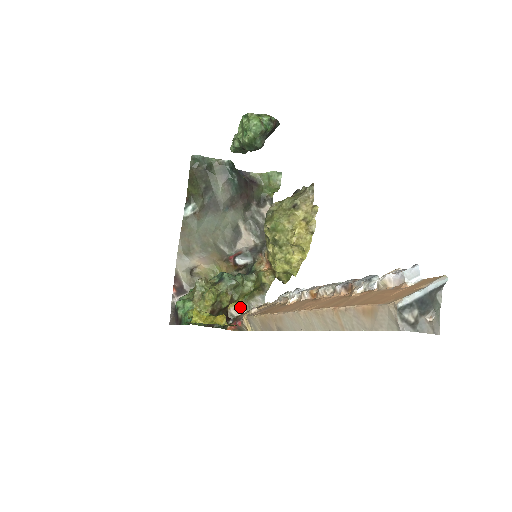
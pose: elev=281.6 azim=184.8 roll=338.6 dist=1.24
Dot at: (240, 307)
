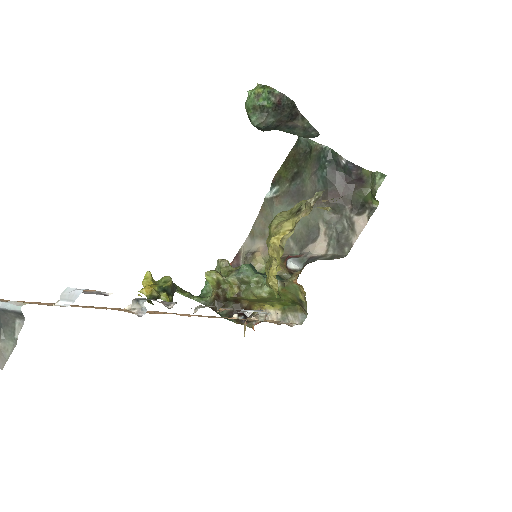
Dot at: (276, 314)
